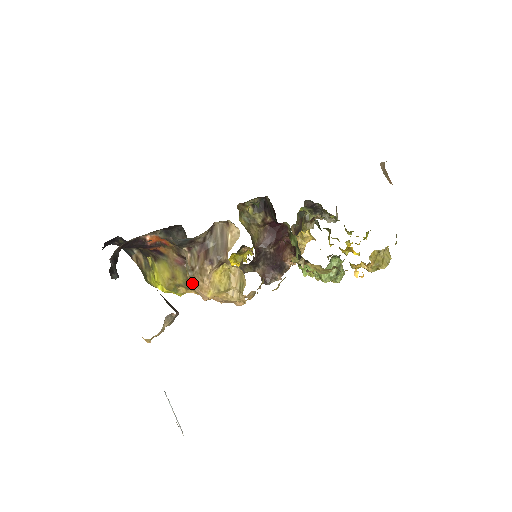
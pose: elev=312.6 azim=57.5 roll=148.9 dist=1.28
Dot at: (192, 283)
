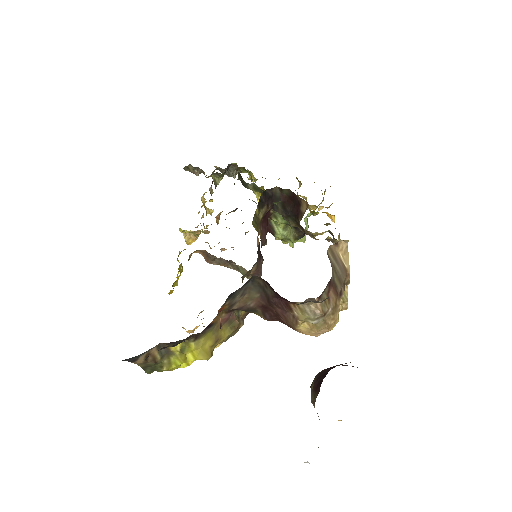
Dot at: (320, 329)
